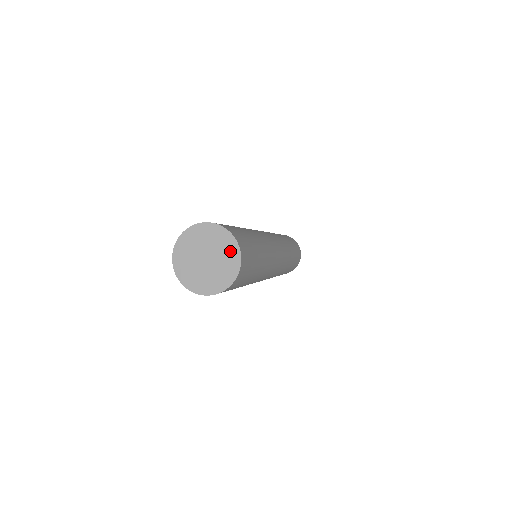
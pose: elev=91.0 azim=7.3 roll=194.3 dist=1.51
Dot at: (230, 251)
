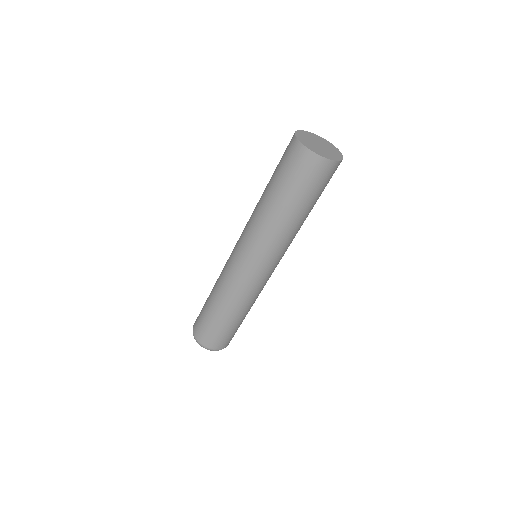
Dot at: (331, 146)
